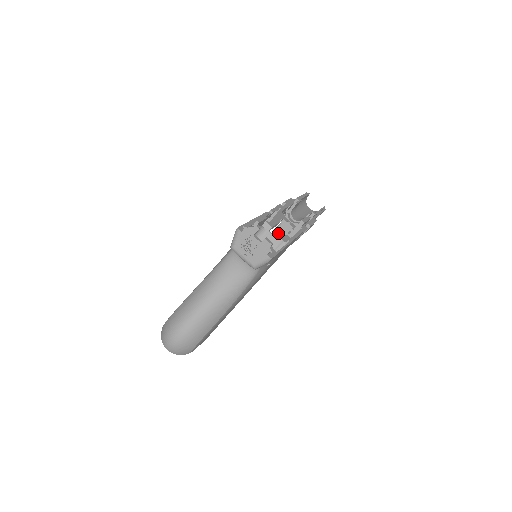
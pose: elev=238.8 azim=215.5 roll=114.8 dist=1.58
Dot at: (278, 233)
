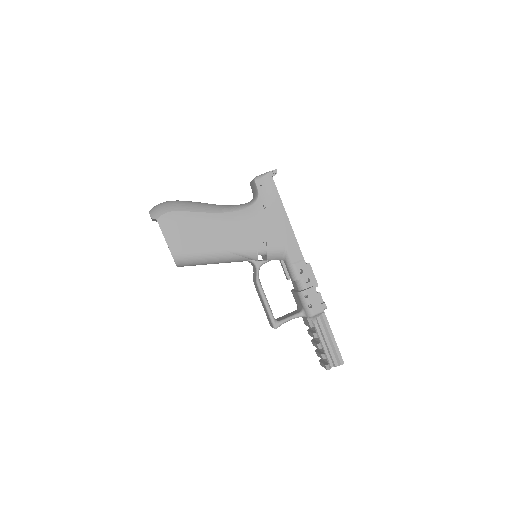
Dot at: (284, 316)
